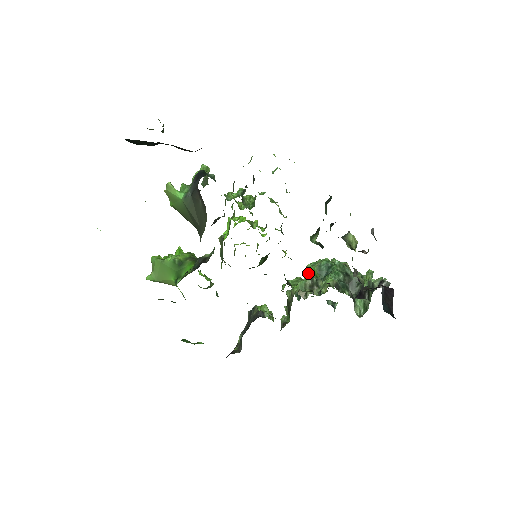
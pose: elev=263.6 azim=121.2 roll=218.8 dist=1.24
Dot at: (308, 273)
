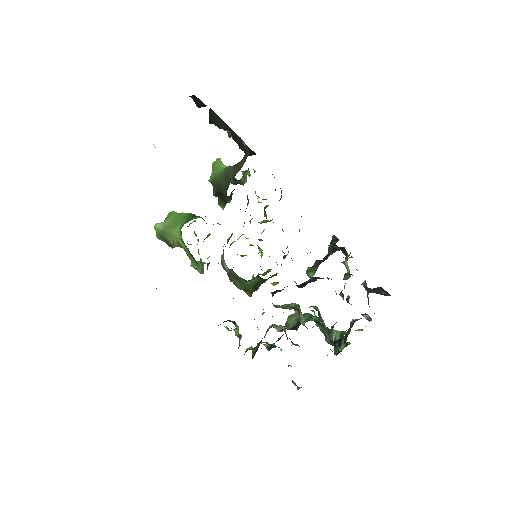
Dot at: occluded
